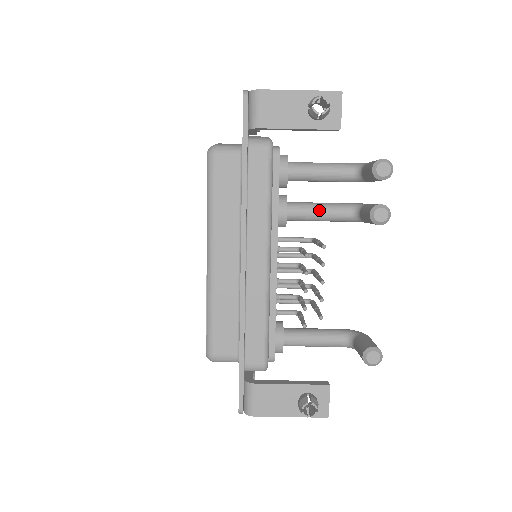
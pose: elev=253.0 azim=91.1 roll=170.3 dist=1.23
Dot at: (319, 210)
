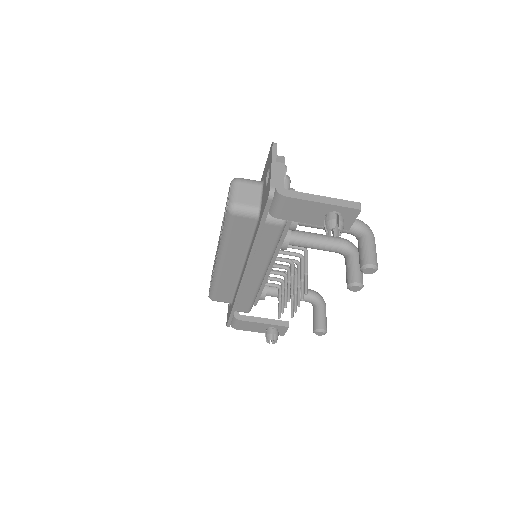
Dot at: (315, 246)
